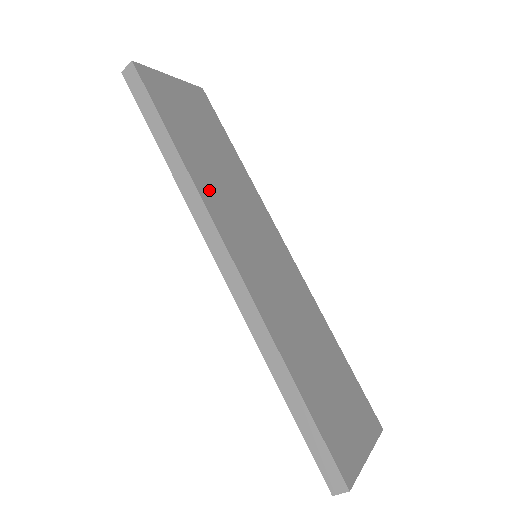
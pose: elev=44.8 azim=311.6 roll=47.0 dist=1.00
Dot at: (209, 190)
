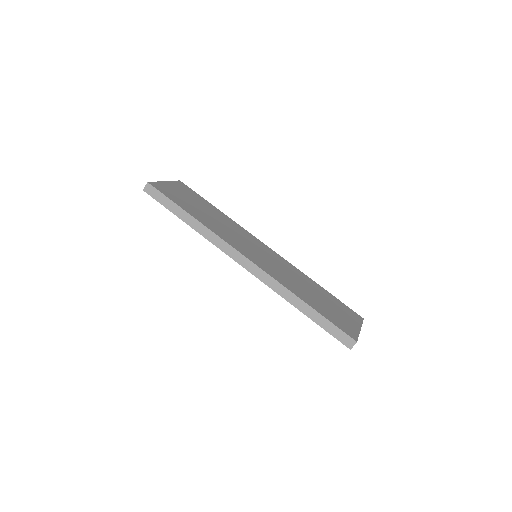
Dot at: (218, 231)
